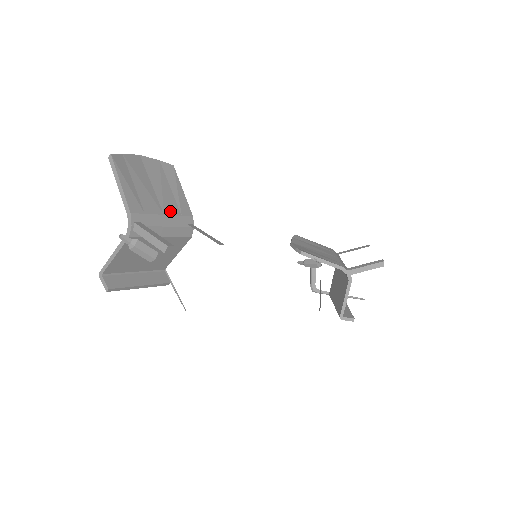
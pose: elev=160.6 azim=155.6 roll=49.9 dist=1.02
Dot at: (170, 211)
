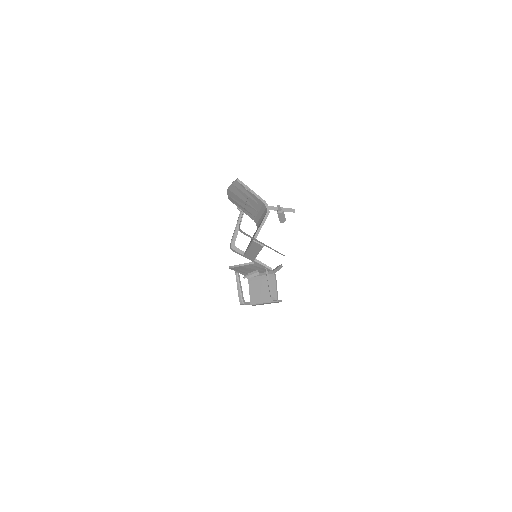
Dot at: occluded
